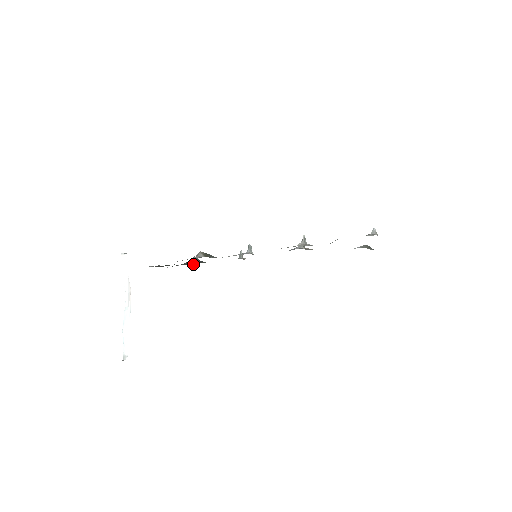
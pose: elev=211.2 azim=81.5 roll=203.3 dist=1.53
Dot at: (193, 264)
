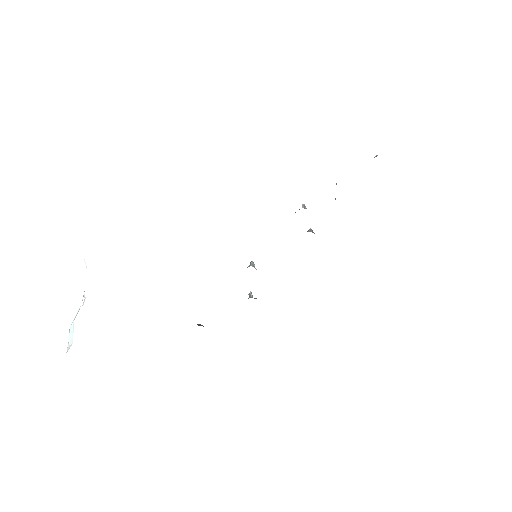
Dot at: occluded
